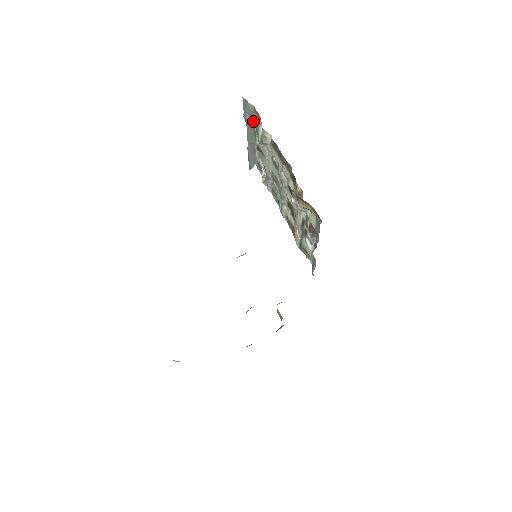
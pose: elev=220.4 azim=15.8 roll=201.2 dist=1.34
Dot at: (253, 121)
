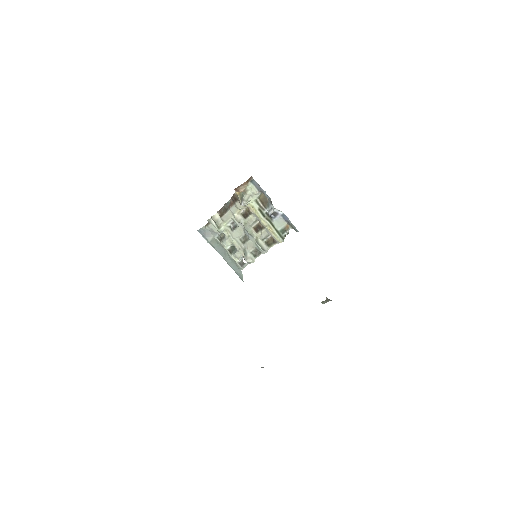
Dot at: (214, 238)
